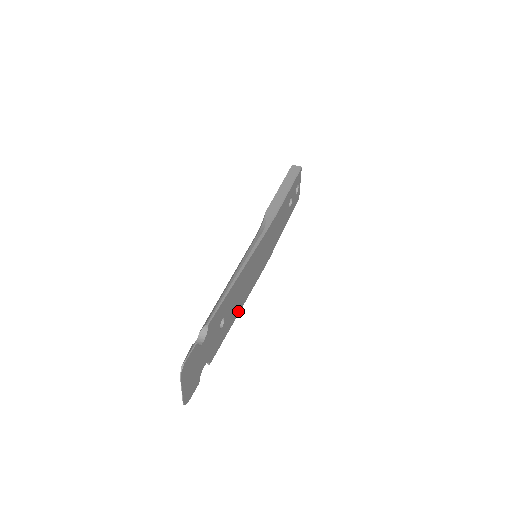
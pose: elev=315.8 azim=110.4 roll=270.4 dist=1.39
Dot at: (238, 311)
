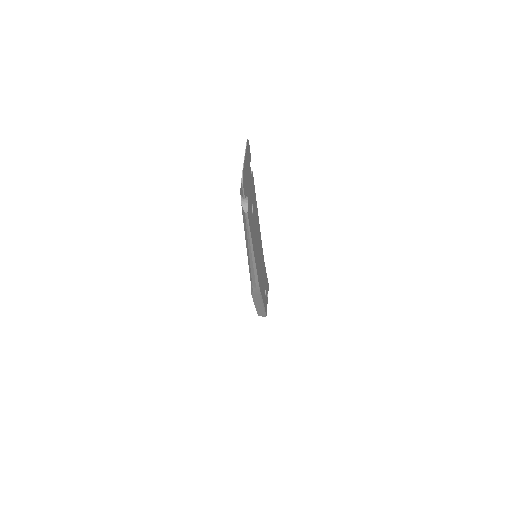
Dot at: (253, 248)
